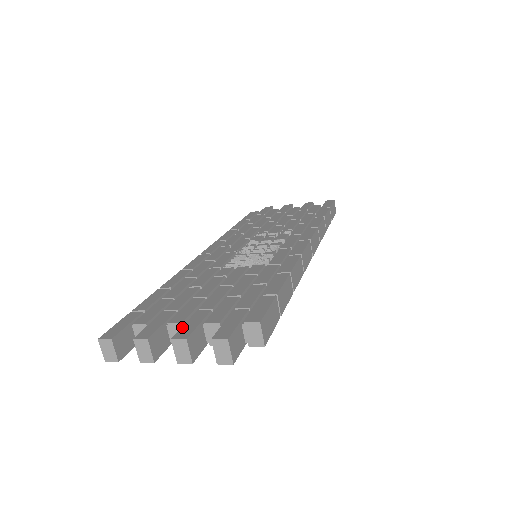
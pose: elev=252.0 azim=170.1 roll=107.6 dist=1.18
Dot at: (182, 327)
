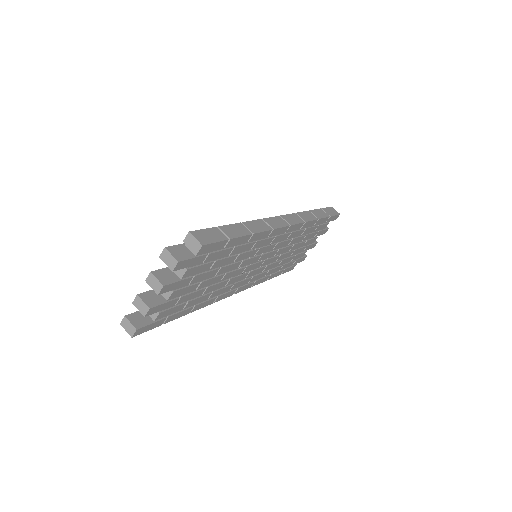
Dot at: occluded
